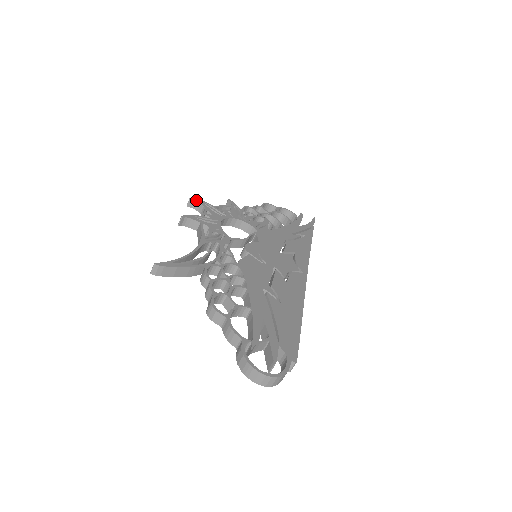
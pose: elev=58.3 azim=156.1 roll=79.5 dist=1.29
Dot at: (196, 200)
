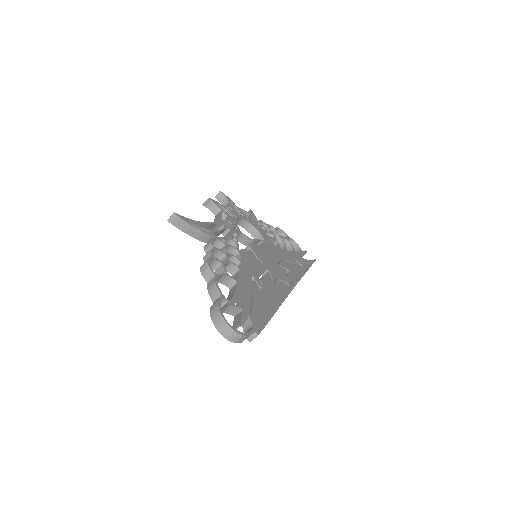
Dot at: (224, 195)
